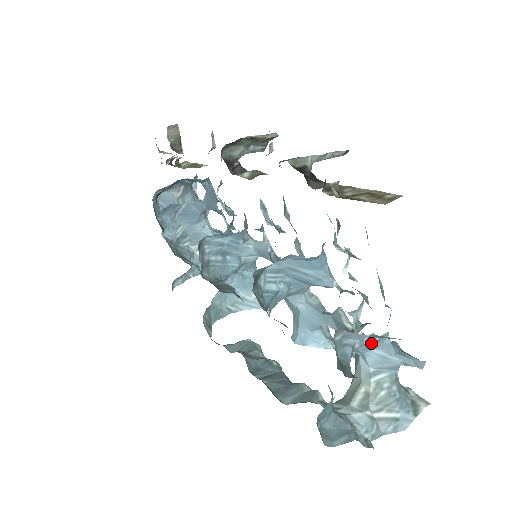
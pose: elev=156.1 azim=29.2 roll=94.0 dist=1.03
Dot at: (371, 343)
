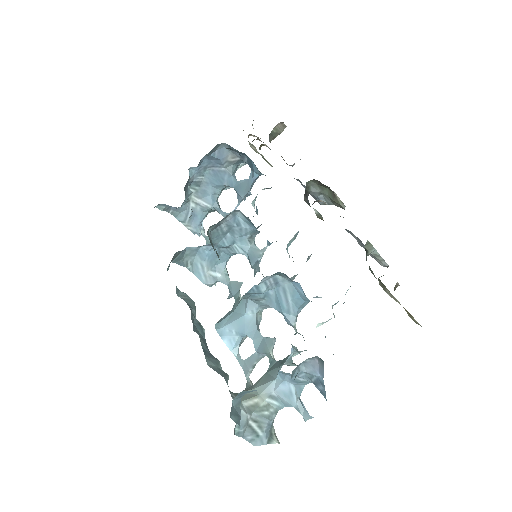
Dot at: (298, 379)
